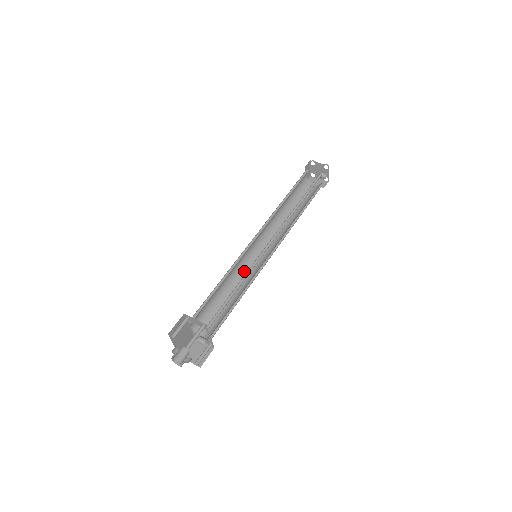
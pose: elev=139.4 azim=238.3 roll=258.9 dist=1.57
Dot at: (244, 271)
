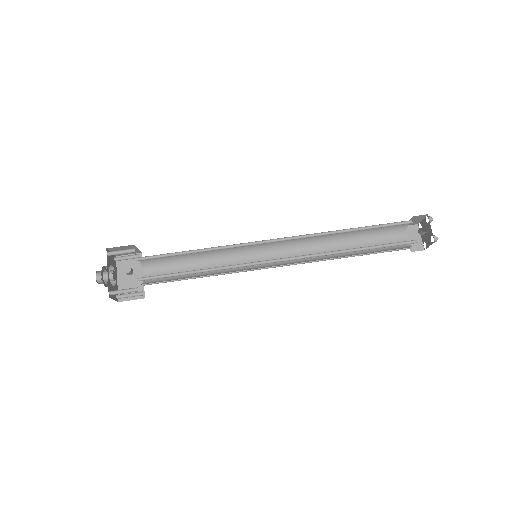
Dot at: (238, 271)
